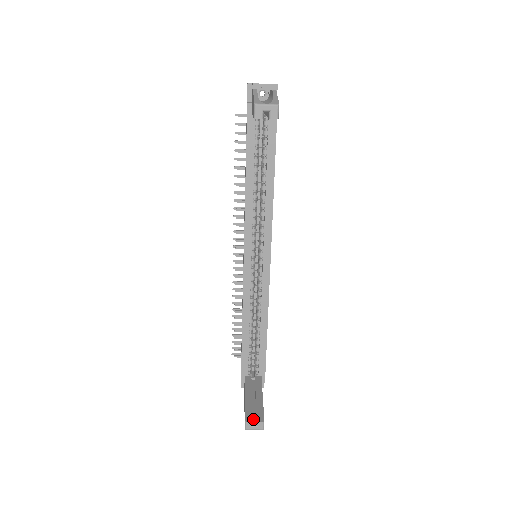
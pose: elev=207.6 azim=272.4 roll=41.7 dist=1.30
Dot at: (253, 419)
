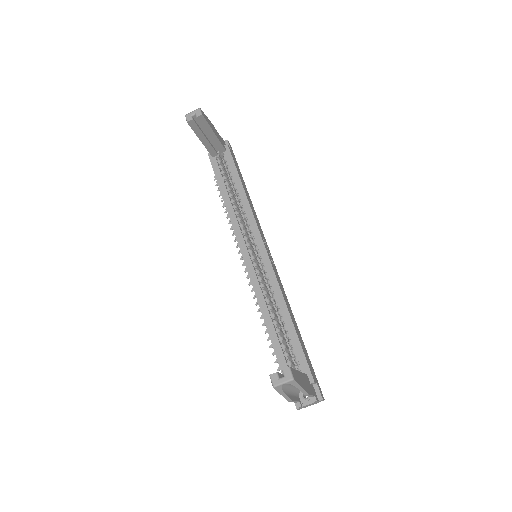
Dot at: occluded
